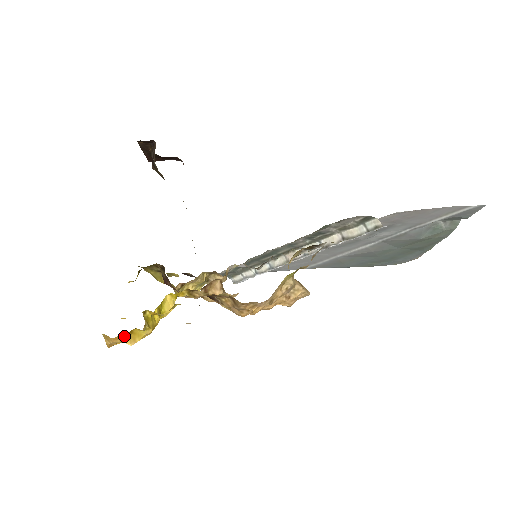
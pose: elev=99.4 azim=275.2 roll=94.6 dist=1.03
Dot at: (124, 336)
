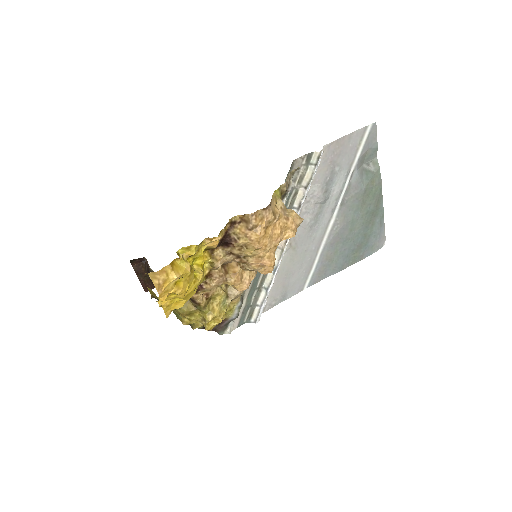
Dot at: (168, 268)
